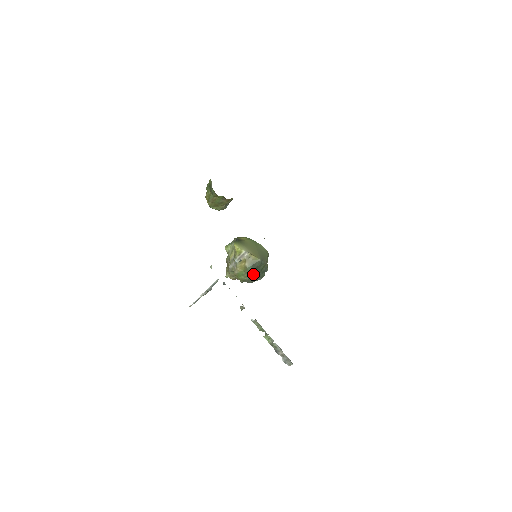
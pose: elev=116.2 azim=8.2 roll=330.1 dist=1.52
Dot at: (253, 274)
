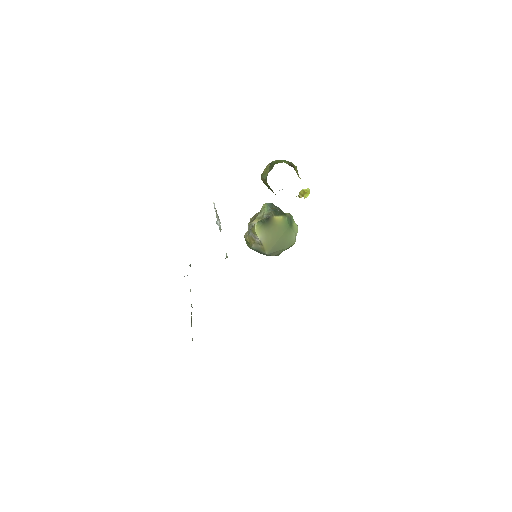
Dot at: occluded
